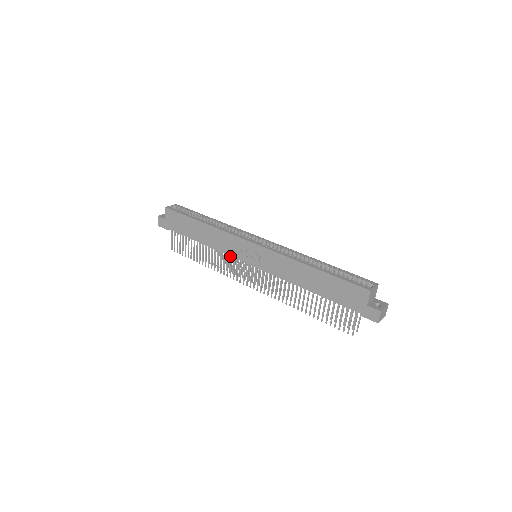
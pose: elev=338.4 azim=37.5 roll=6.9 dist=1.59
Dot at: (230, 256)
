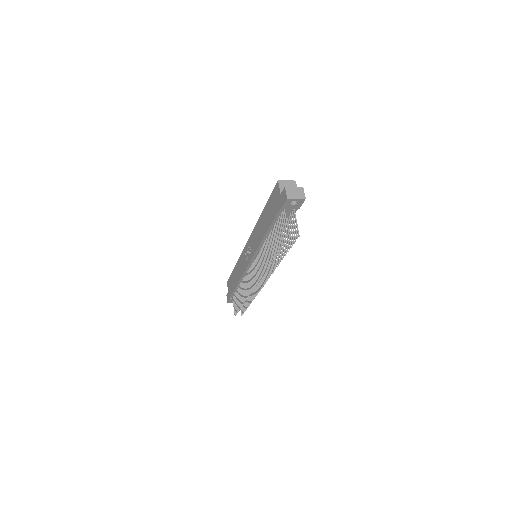
Dot at: occluded
